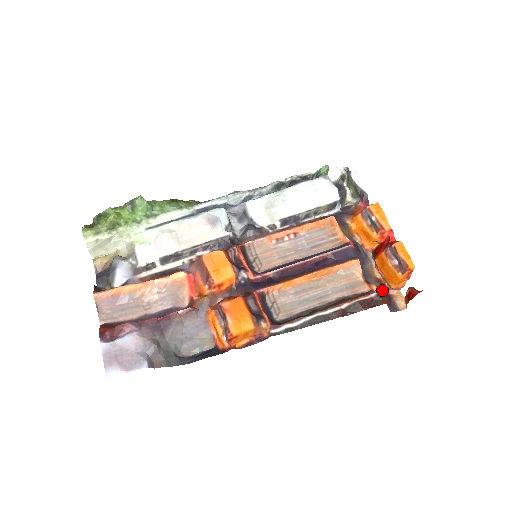
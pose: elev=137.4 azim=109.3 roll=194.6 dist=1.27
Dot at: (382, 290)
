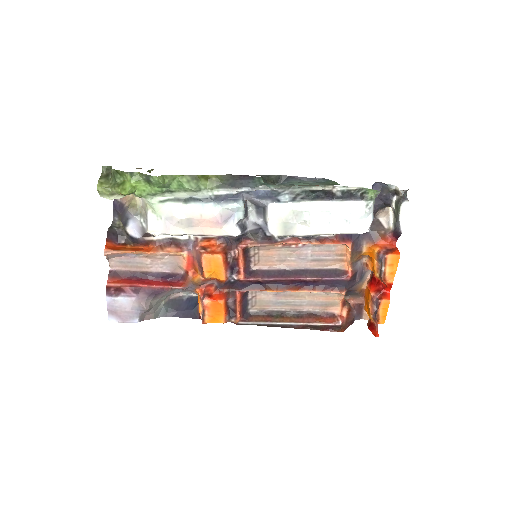
Dot at: (350, 316)
